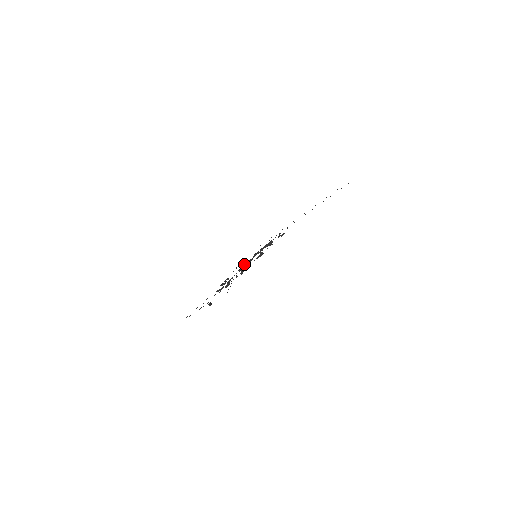
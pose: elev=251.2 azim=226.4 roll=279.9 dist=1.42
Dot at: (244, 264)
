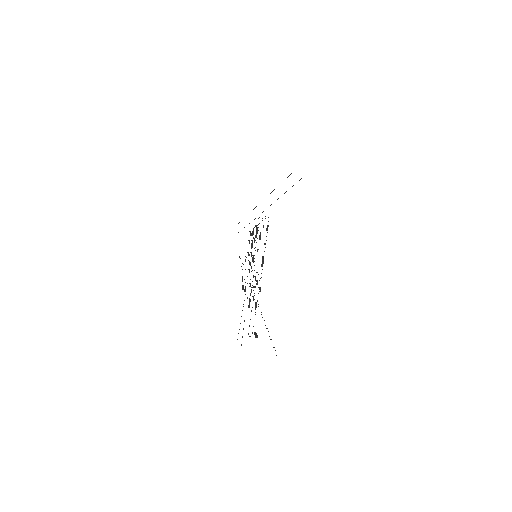
Dot at: occluded
